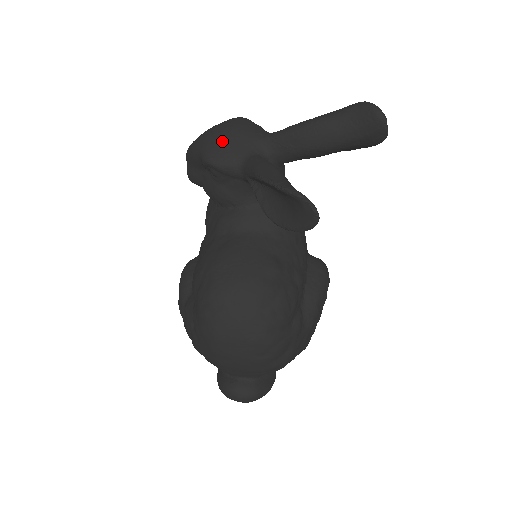
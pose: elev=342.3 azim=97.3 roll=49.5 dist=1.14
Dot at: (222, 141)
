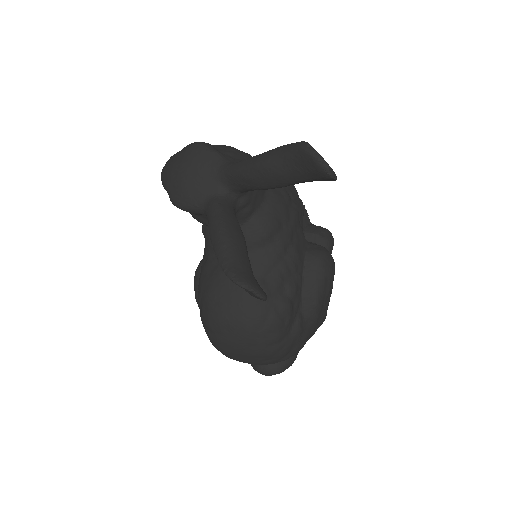
Dot at: (181, 182)
